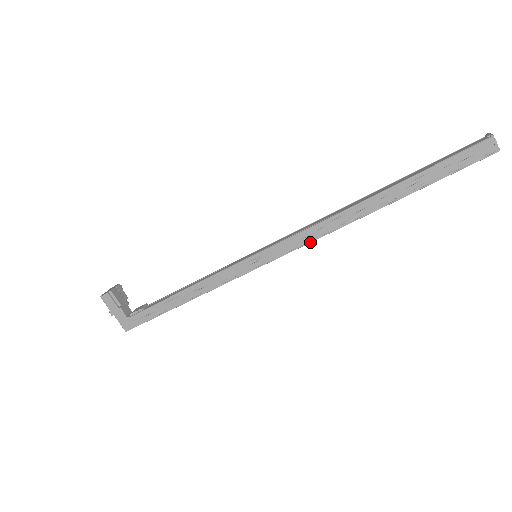
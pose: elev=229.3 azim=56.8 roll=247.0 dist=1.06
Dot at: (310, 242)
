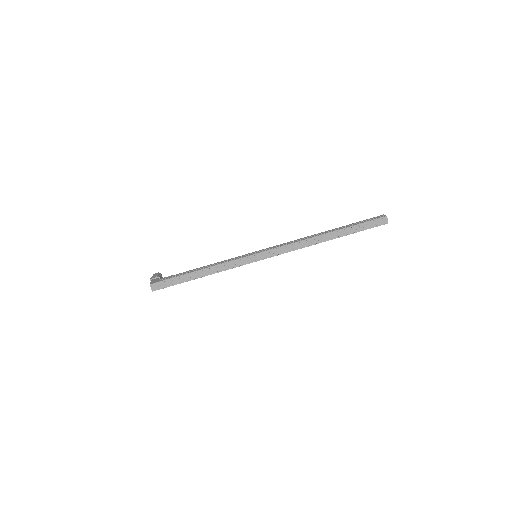
Dot at: (288, 244)
